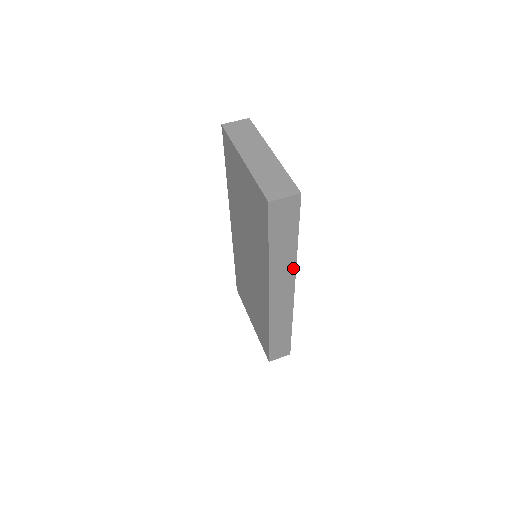
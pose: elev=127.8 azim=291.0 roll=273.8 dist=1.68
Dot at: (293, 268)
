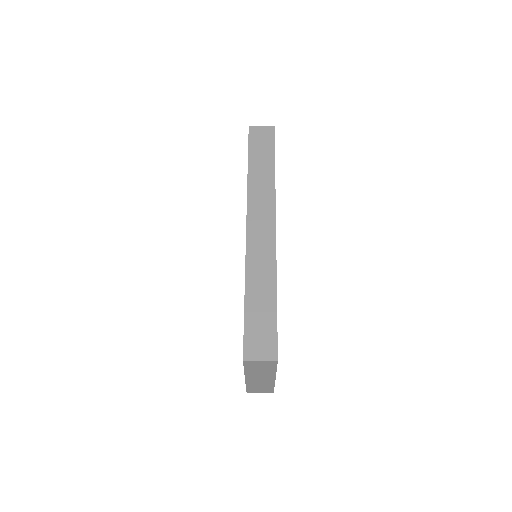
Dot at: (272, 195)
